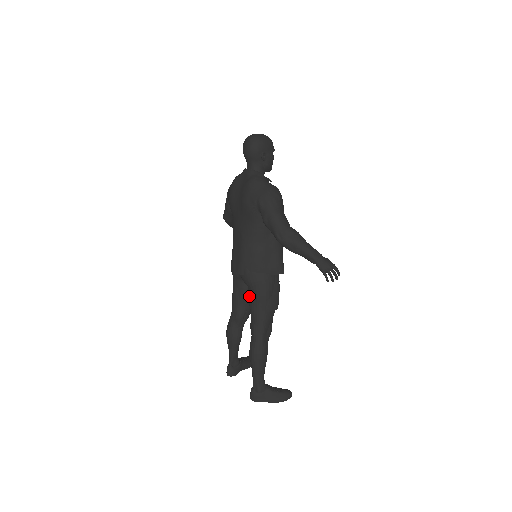
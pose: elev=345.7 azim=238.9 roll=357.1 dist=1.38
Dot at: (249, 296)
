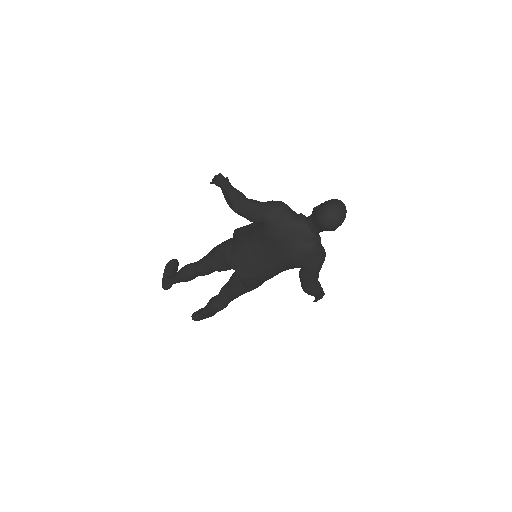
Dot at: (237, 284)
